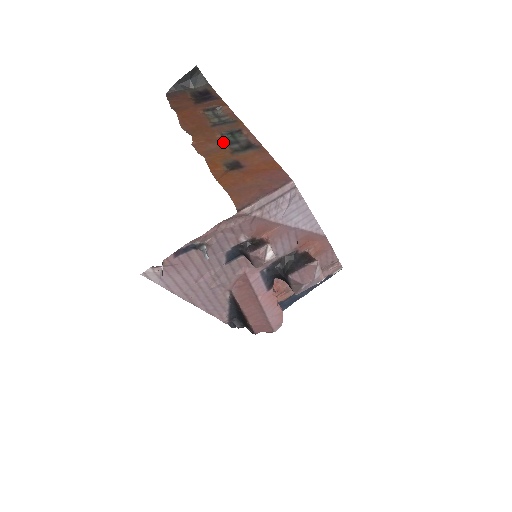
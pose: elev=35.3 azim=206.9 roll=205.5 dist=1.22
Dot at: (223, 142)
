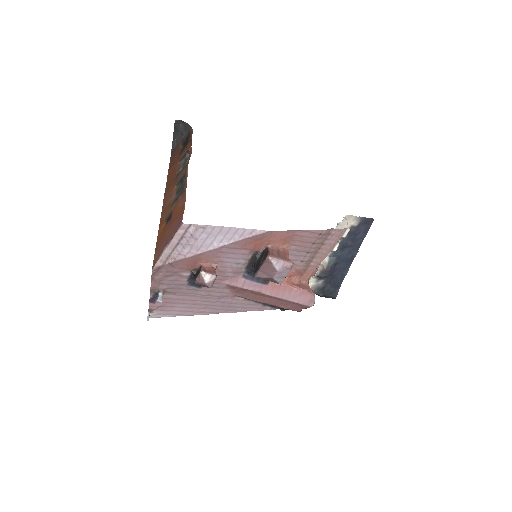
Dot at: (175, 193)
